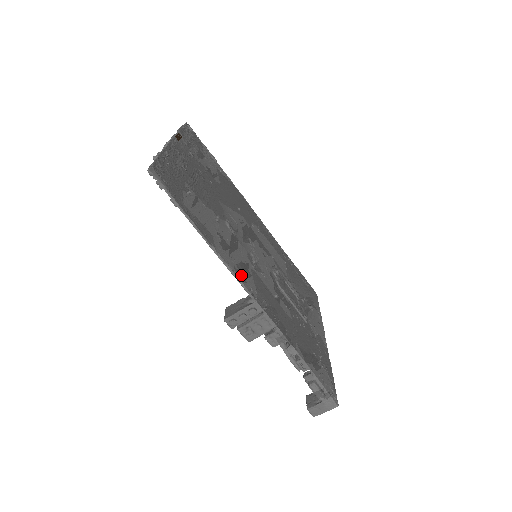
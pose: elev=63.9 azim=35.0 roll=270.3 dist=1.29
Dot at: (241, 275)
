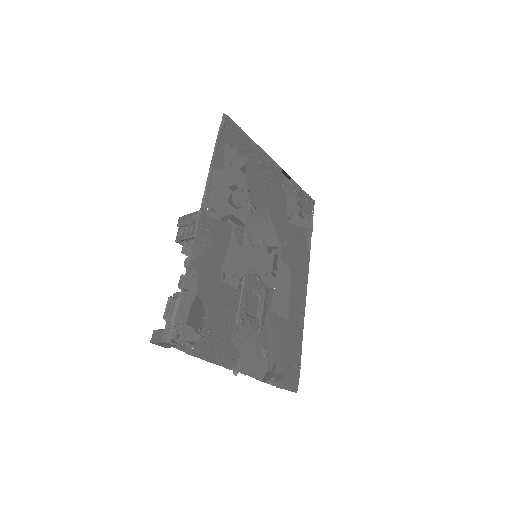
Dot at: (213, 198)
